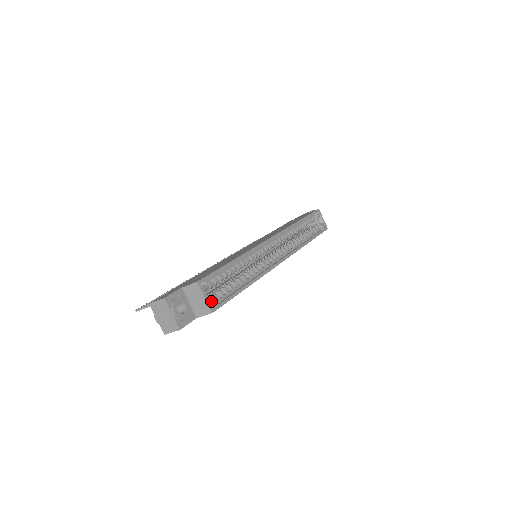
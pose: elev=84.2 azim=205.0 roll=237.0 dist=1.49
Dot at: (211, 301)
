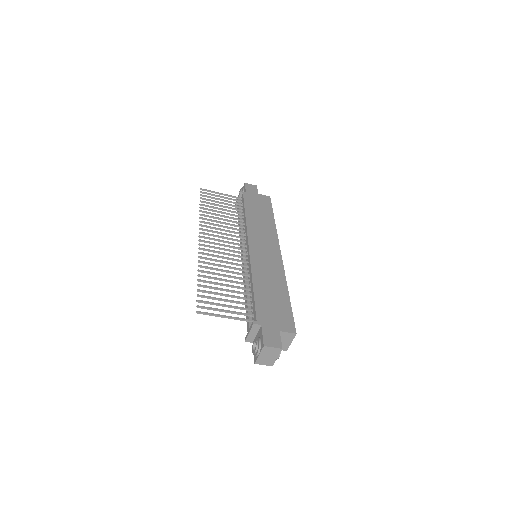
Dot at: occluded
